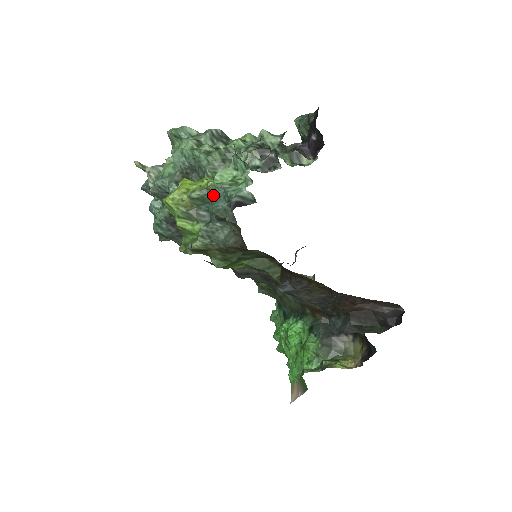
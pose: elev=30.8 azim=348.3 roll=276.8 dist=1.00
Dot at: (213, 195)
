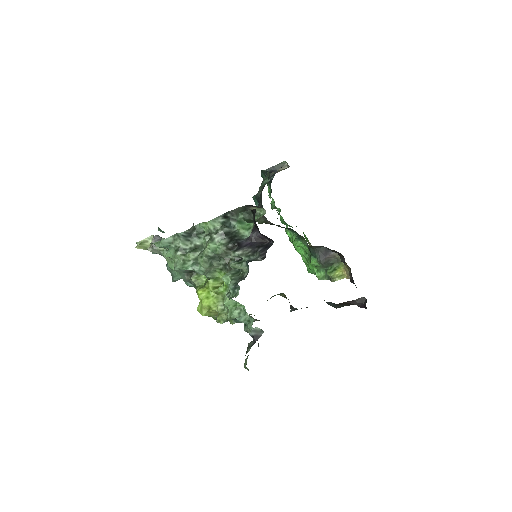
Dot at: (232, 319)
